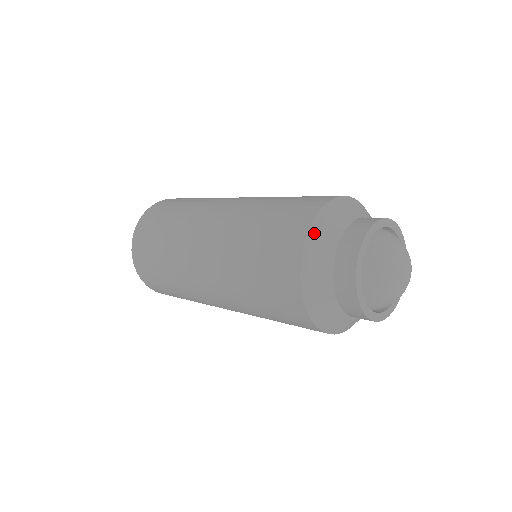
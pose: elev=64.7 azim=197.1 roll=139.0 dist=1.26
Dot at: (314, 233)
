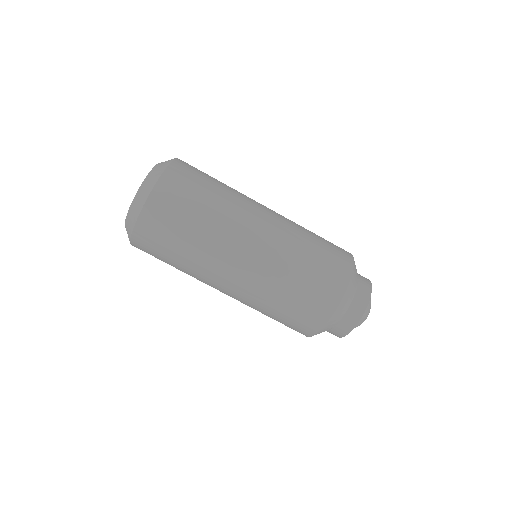
Dot at: (333, 318)
